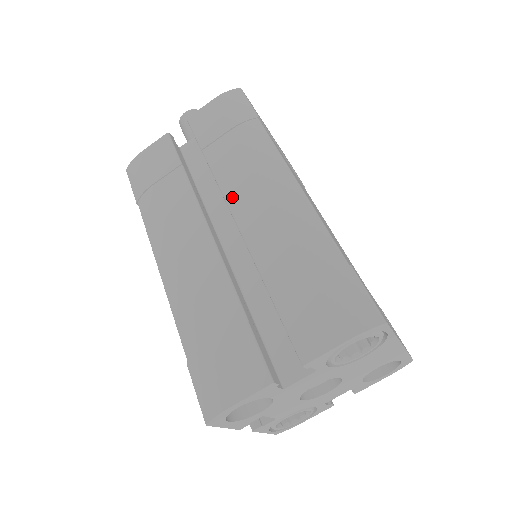
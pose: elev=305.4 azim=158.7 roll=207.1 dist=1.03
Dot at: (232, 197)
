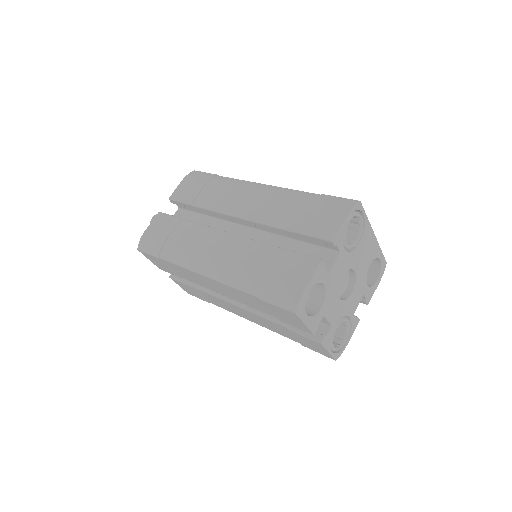
Dot at: (229, 210)
